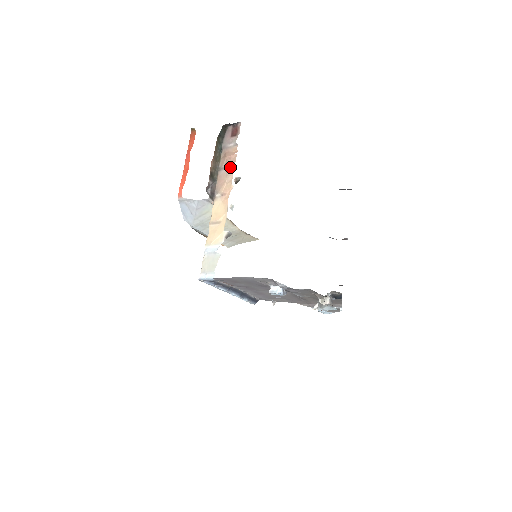
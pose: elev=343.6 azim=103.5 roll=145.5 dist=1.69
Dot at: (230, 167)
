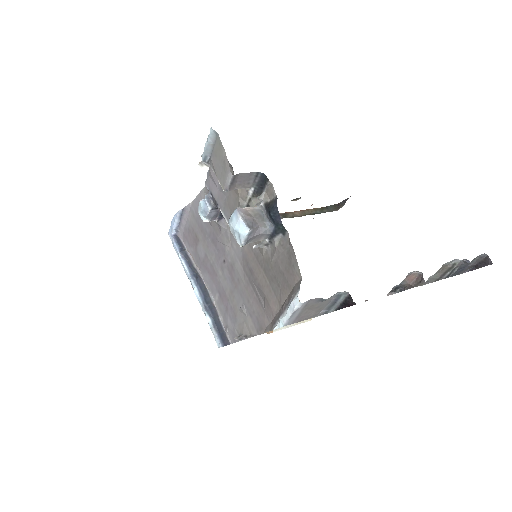
Dot at: occluded
